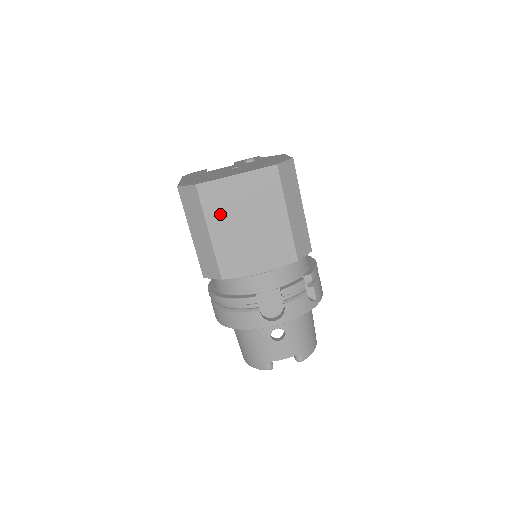
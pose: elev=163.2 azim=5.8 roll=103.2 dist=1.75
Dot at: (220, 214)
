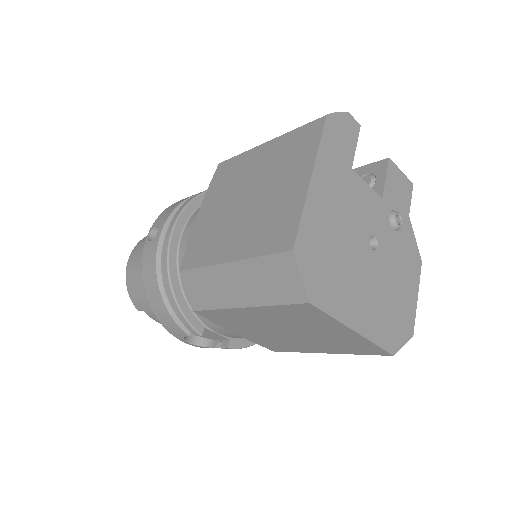
Dot at: (281, 317)
